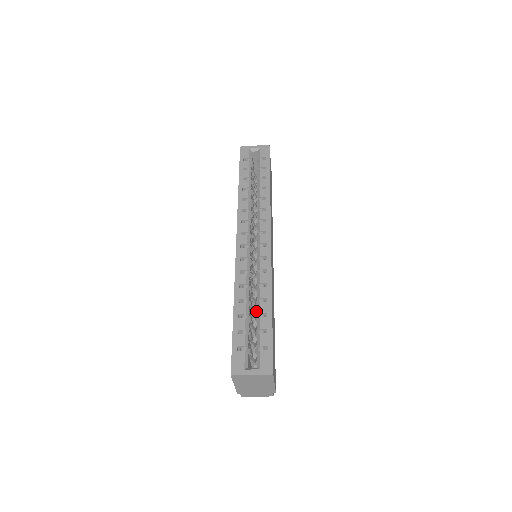
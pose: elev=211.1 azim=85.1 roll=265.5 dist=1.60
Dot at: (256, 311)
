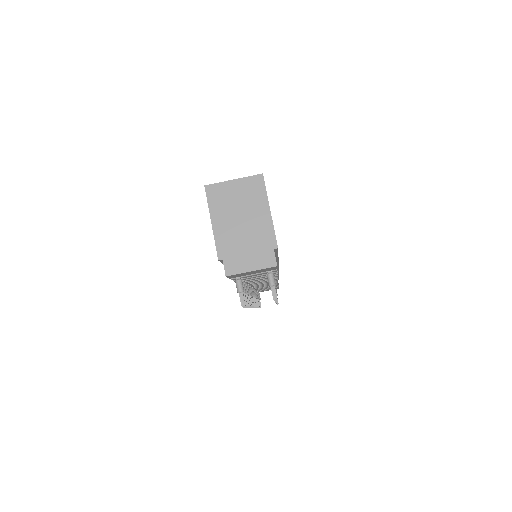
Dot at: occluded
